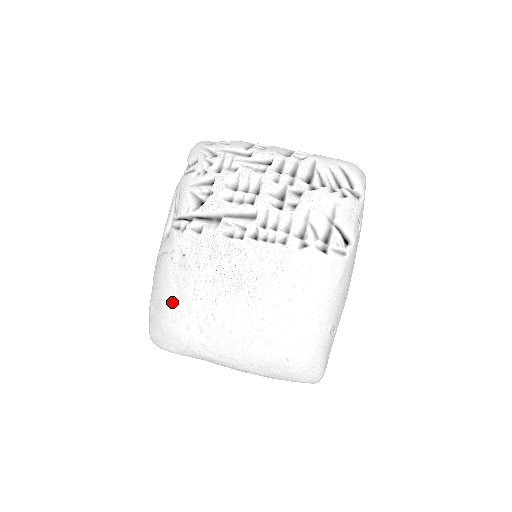
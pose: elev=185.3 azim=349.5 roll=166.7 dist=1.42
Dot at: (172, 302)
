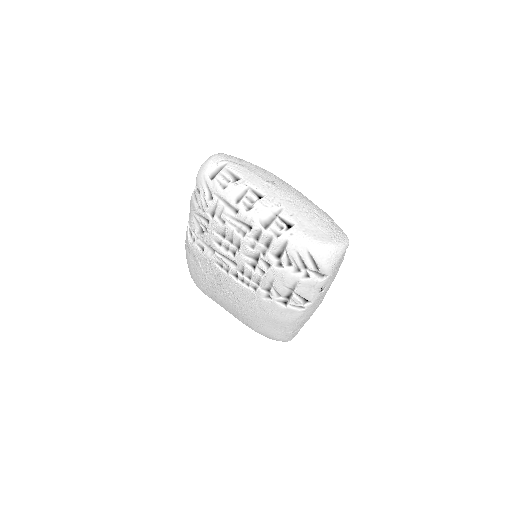
Dot at: (193, 275)
